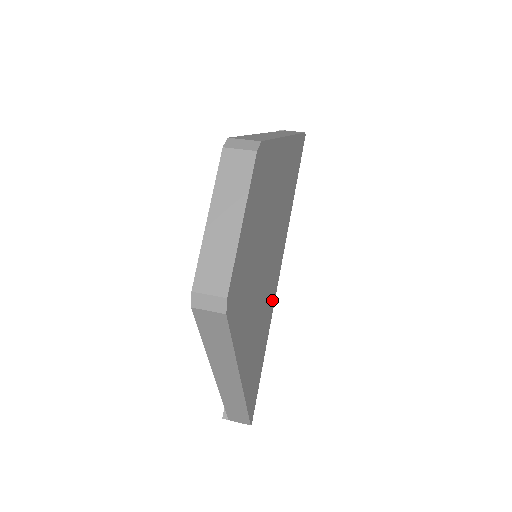
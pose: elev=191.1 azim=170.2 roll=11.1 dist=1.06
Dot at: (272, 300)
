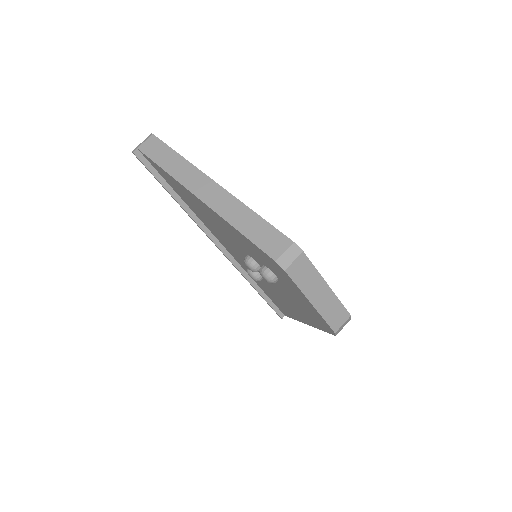
Dot at: occluded
